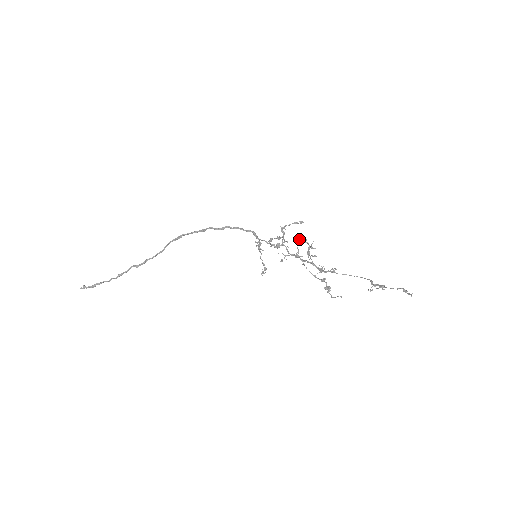
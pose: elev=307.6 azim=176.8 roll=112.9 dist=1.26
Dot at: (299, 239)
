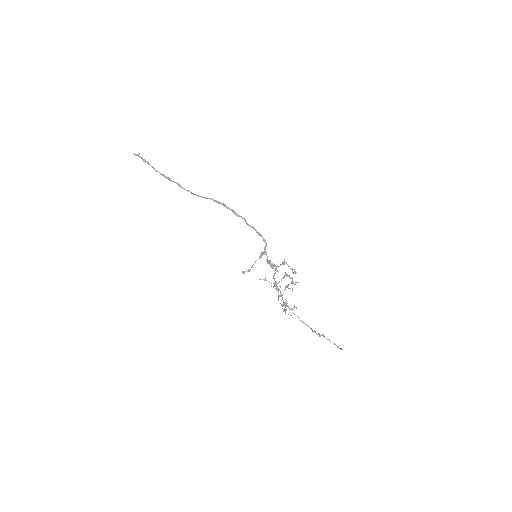
Dot at: (289, 275)
